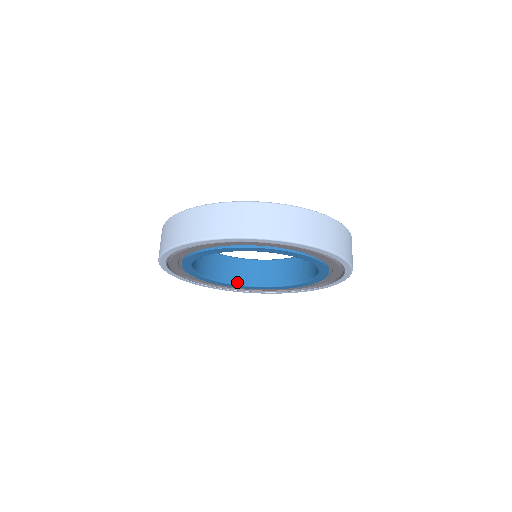
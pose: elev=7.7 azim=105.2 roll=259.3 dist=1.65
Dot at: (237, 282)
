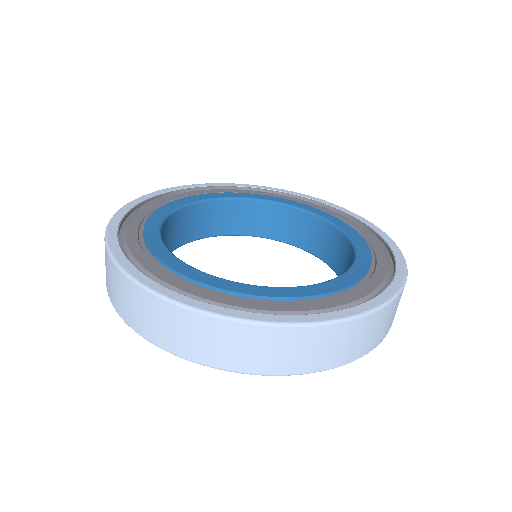
Dot at: (299, 244)
